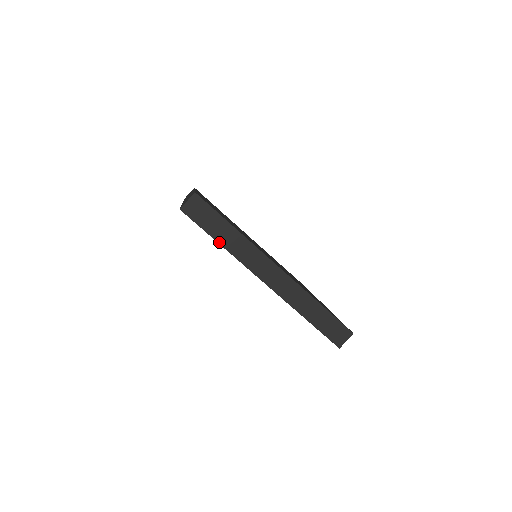
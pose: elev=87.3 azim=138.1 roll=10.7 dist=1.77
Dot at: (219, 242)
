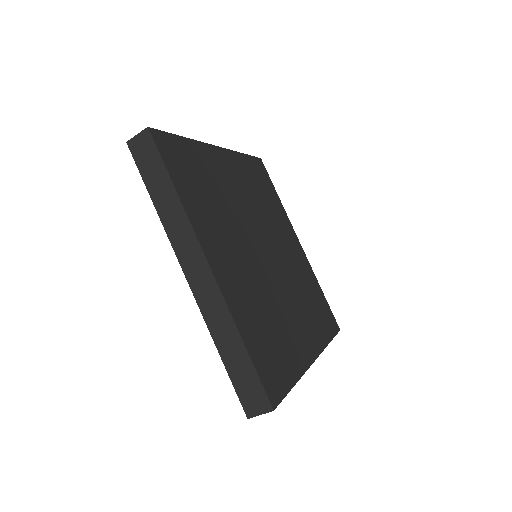
Dot at: (153, 200)
